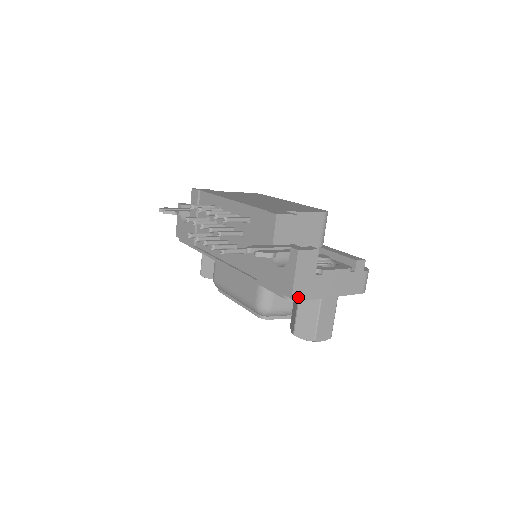
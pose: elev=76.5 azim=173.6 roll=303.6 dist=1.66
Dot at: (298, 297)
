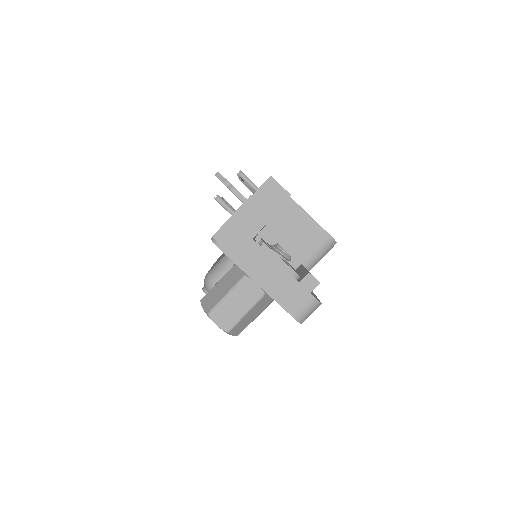
Dot at: (220, 242)
